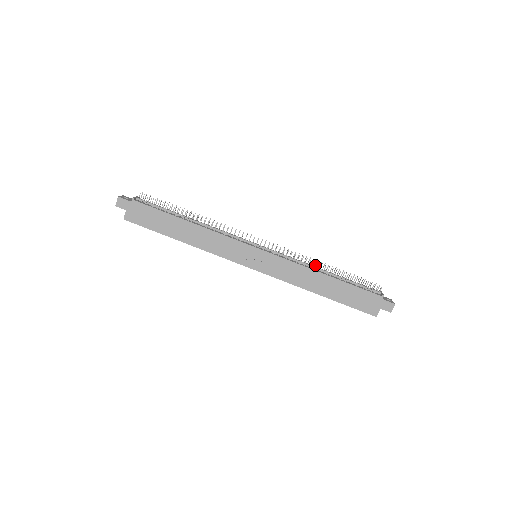
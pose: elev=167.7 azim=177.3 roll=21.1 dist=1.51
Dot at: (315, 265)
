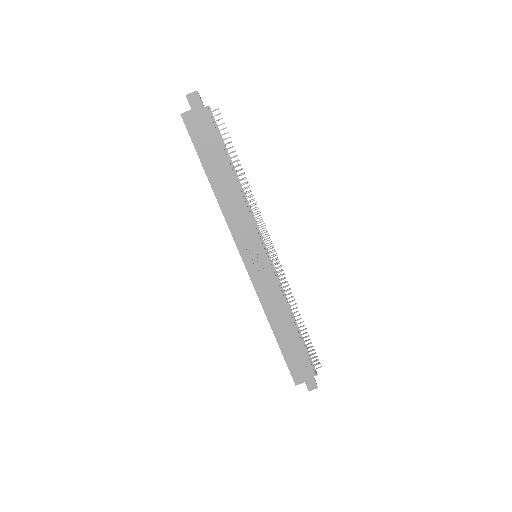
Dot at: occluded
